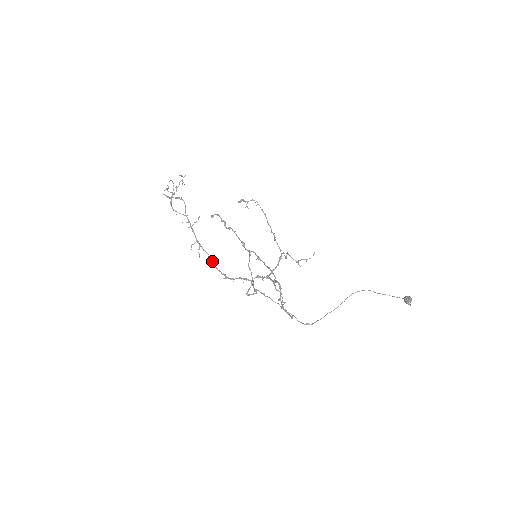
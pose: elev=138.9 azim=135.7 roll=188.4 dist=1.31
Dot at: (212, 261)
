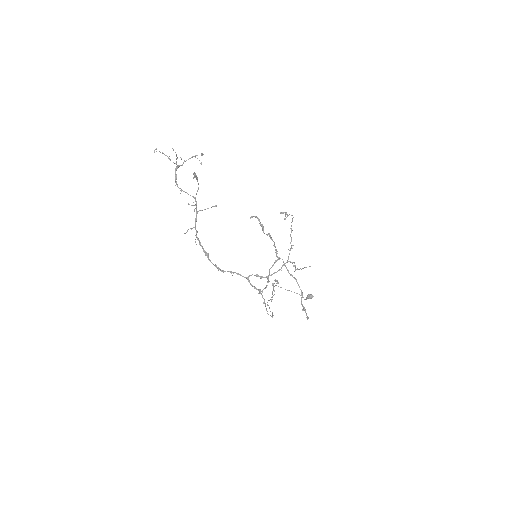
Dot at: (204, 250)
